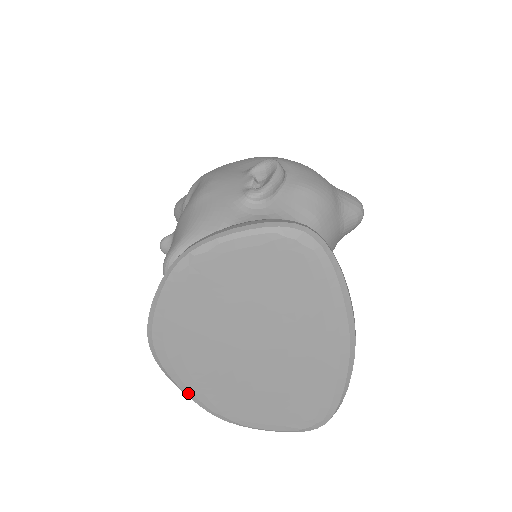
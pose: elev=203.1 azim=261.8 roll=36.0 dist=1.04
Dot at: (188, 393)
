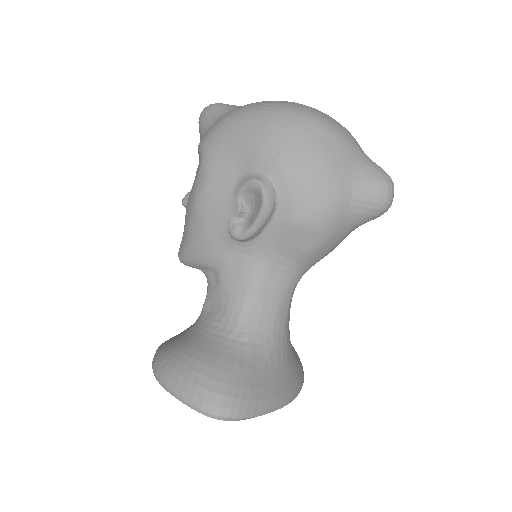
Dot at: occluded
